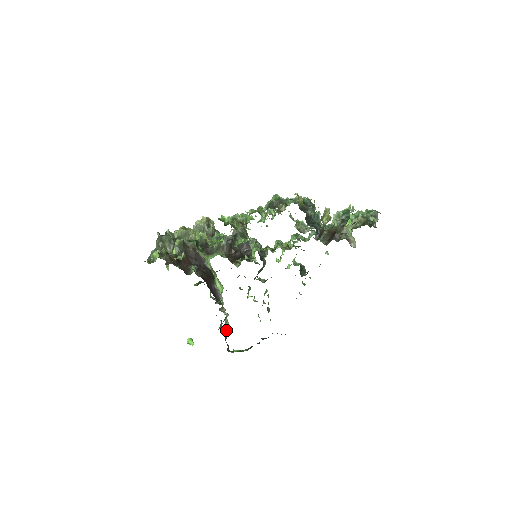
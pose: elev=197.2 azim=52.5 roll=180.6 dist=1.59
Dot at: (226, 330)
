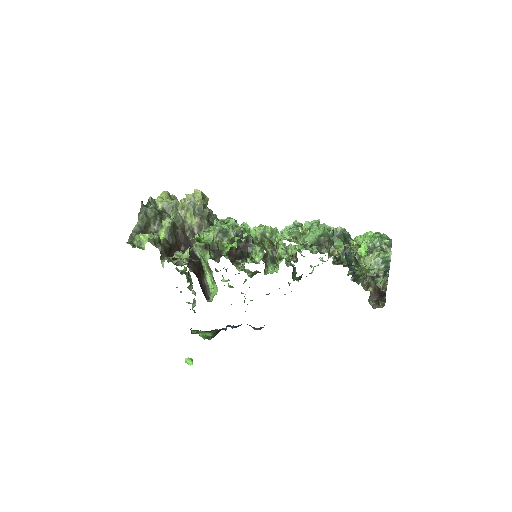
Dot at: (190, 309)
